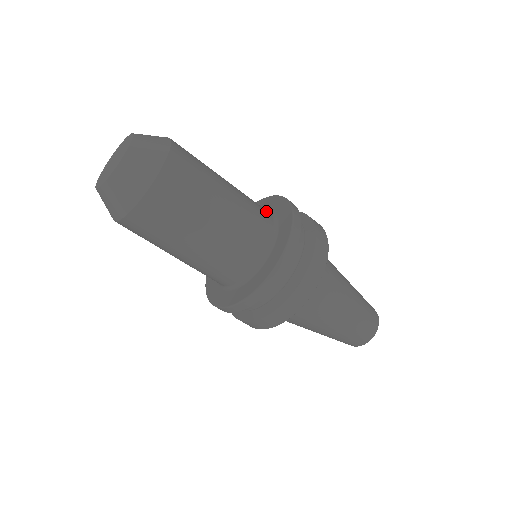
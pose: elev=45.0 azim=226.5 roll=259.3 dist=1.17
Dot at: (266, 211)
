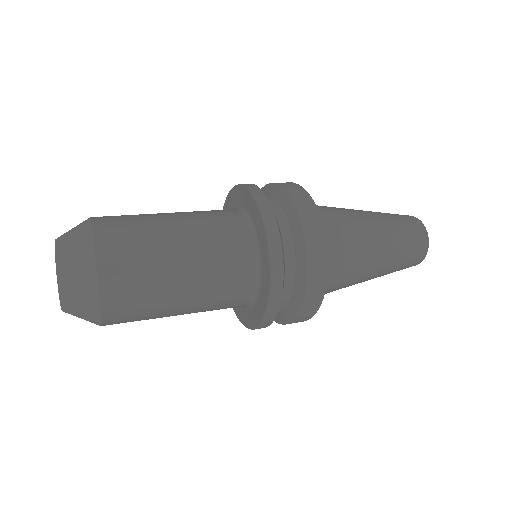
Dot at: (245, 293)
